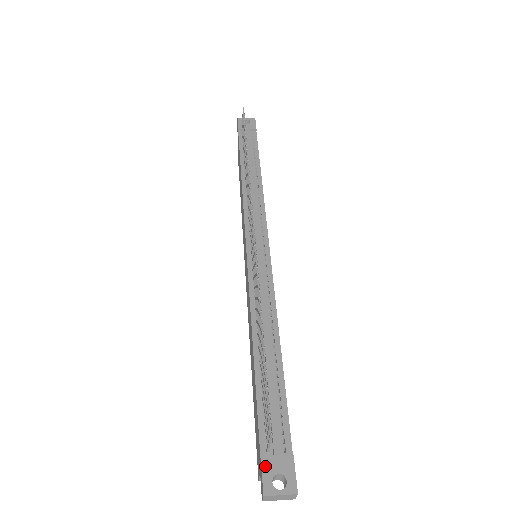
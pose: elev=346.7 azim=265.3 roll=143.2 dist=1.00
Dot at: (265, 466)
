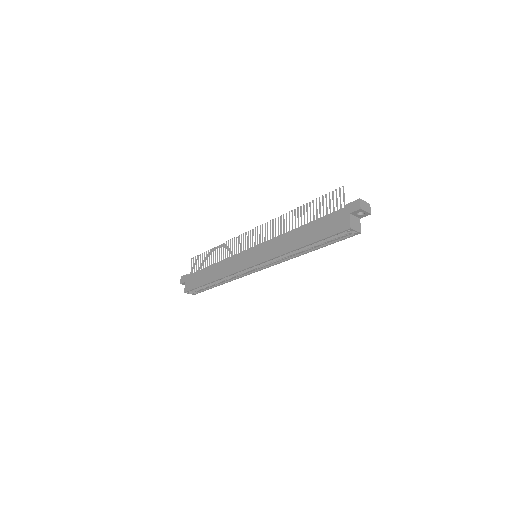
Dot at: (350, 204)
